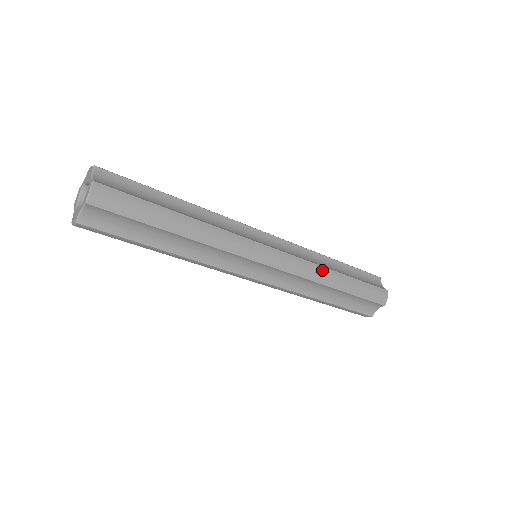
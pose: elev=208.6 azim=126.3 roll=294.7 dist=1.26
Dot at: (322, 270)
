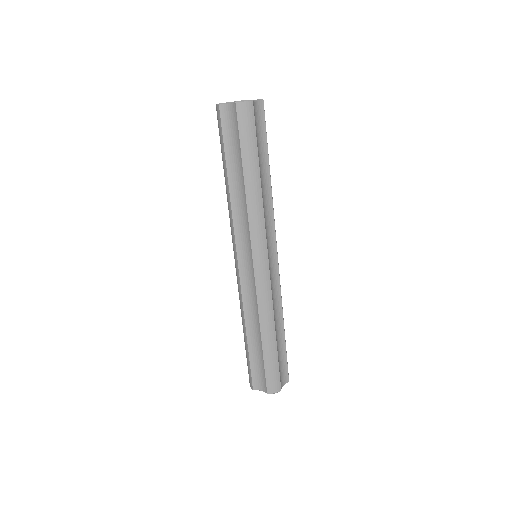
Dot at: occluded
